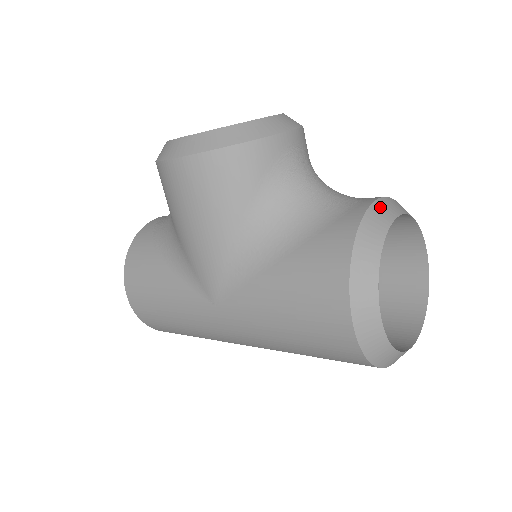
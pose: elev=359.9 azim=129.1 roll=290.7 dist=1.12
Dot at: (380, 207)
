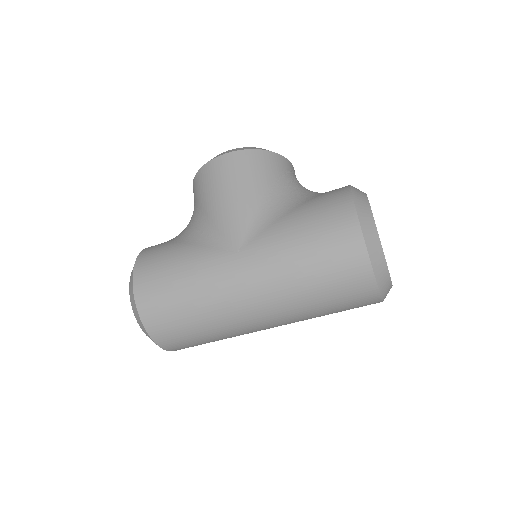
Dot at: occluded
